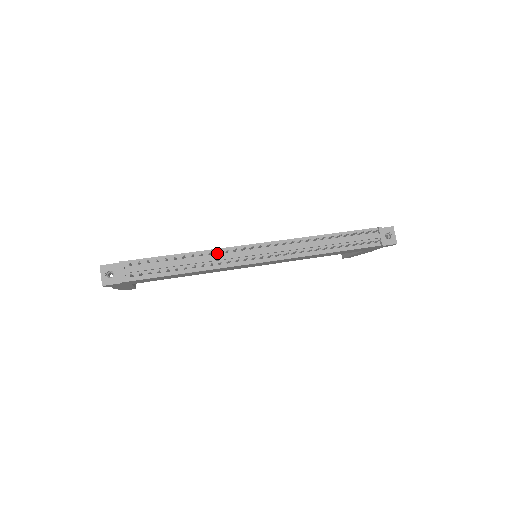
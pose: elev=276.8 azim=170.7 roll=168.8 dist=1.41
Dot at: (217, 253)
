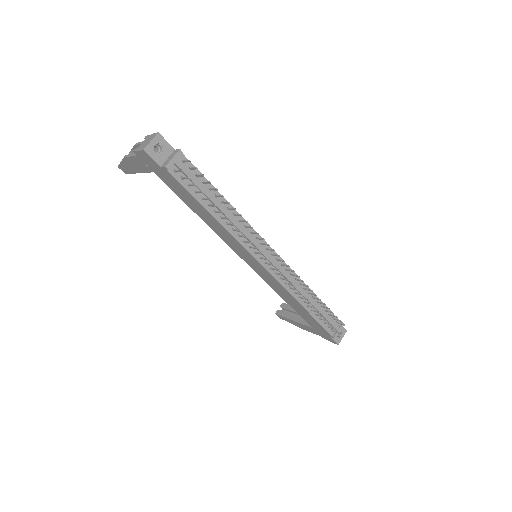
Dot at: (246, 226)
